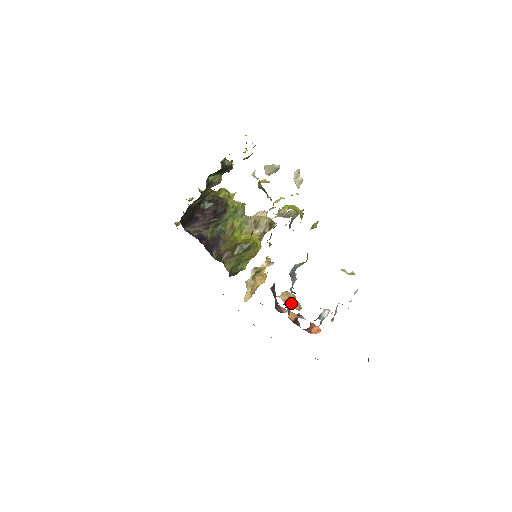
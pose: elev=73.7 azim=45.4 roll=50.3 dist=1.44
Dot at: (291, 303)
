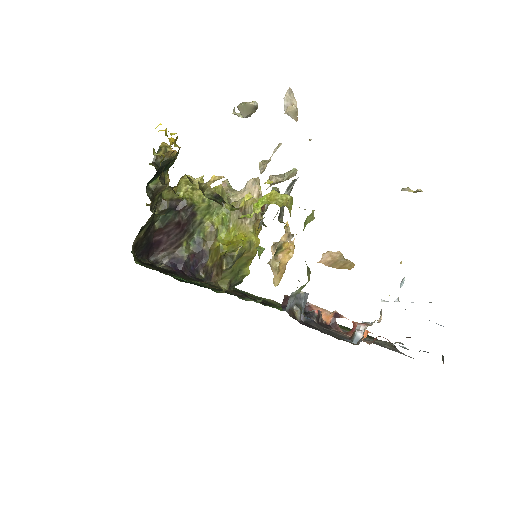
Dot at: (338, 264)
